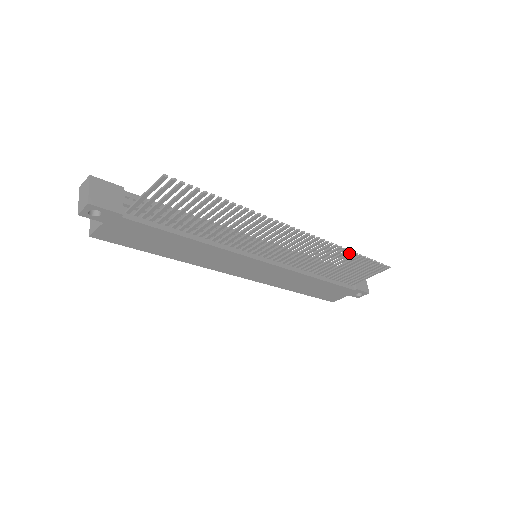
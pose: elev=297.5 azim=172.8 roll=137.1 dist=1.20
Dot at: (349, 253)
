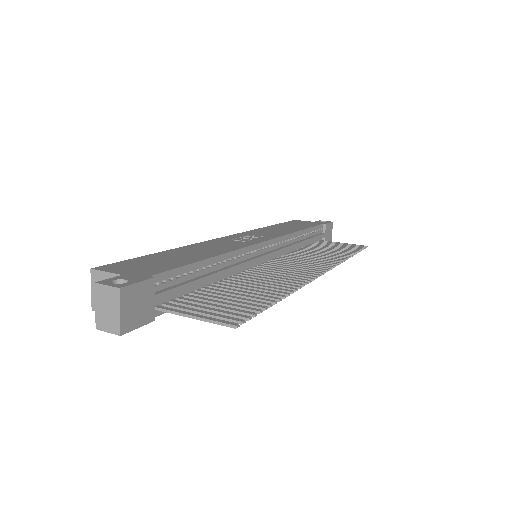
Dot at: (346, 257)
